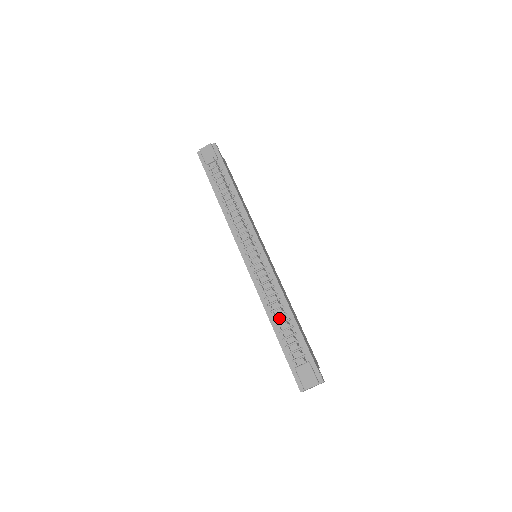
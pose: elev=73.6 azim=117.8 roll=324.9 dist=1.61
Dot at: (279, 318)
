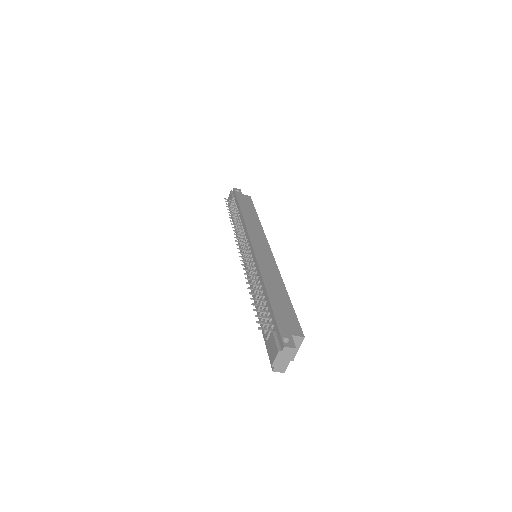
Dot at: (259, 301)
